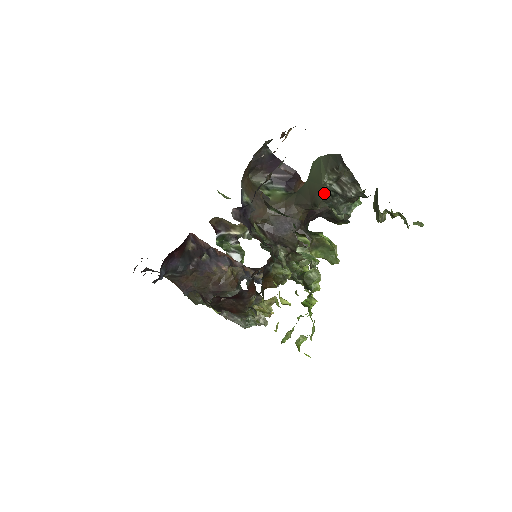
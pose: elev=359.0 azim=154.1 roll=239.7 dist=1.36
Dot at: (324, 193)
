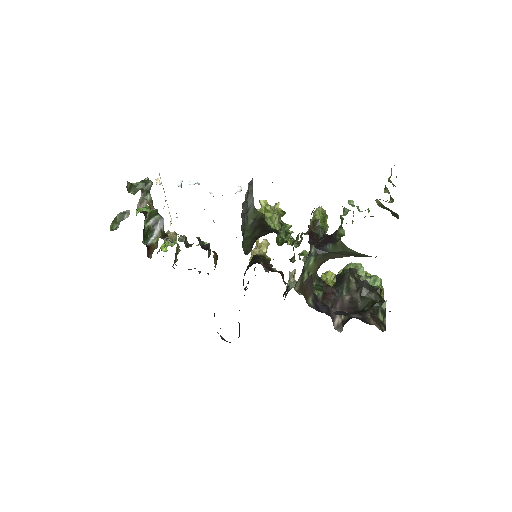
Dot at: occluded
